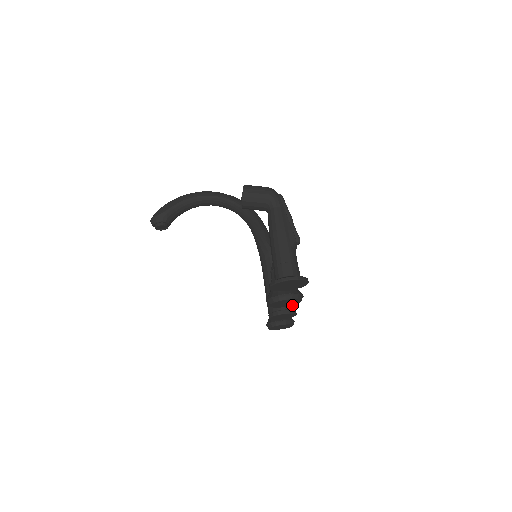
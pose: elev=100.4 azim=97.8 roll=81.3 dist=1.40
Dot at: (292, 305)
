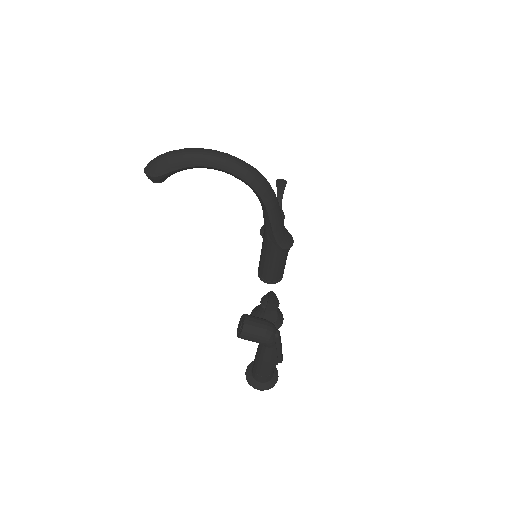
Dot at: occluded
